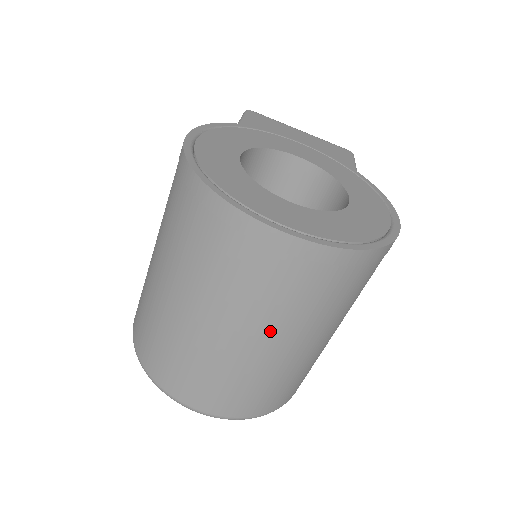
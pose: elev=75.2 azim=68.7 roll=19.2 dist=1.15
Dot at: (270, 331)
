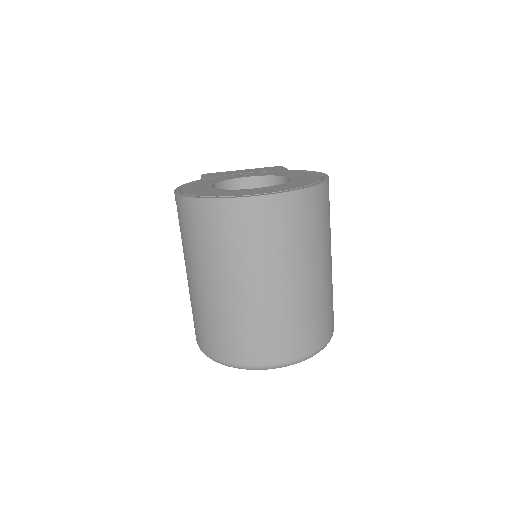
Dot at: (285, 270)
